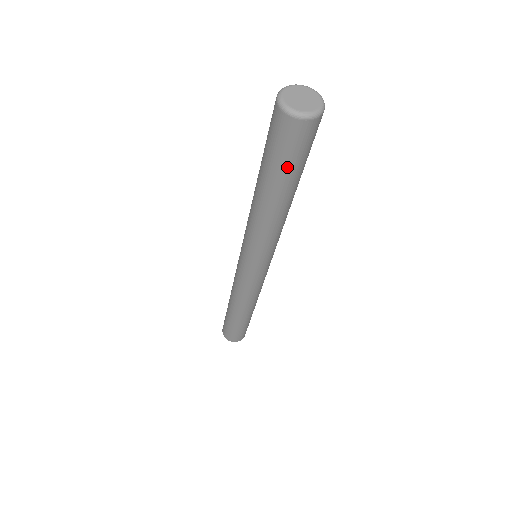
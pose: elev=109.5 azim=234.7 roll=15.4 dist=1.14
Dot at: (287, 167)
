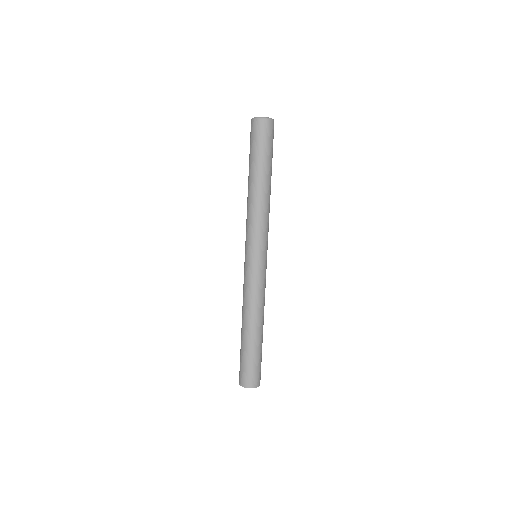
Dot at: (267, 152)
